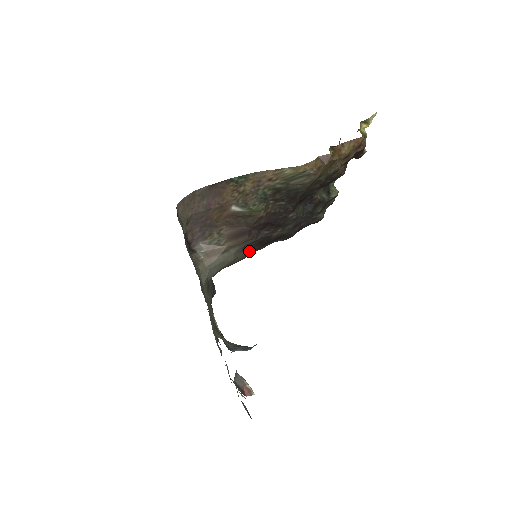
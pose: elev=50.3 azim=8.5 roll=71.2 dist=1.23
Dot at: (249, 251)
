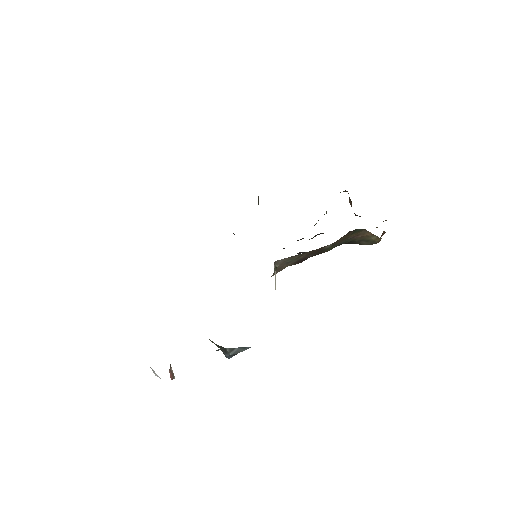
Dot at: occluded
